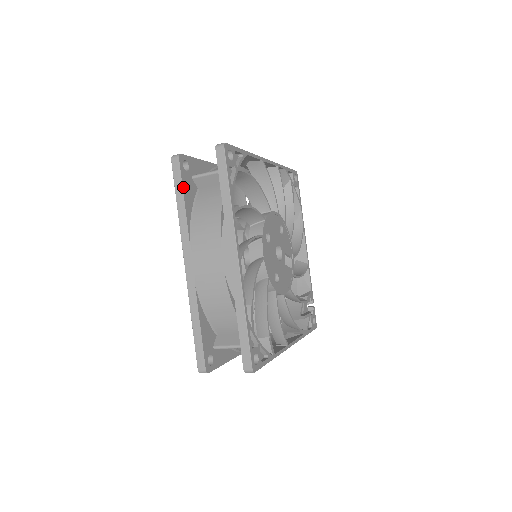
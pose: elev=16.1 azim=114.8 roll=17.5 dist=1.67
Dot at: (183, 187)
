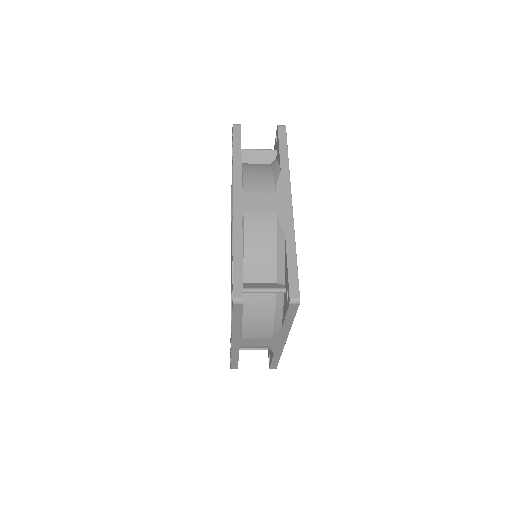
Dot at: occluded
